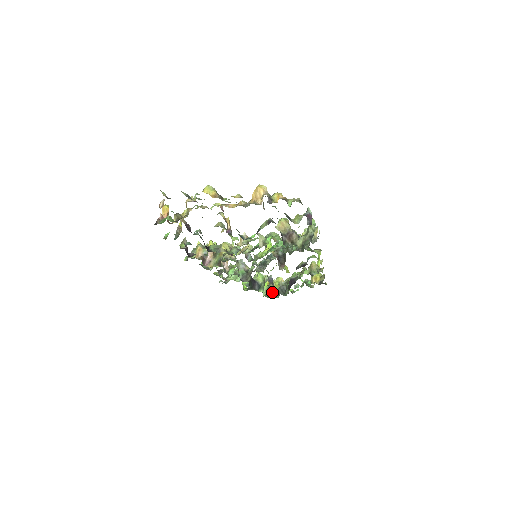
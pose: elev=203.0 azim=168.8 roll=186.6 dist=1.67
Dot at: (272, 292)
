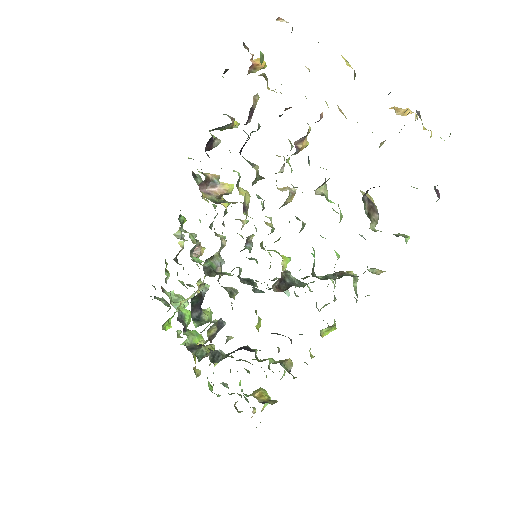
Dot at: (208, 335)
